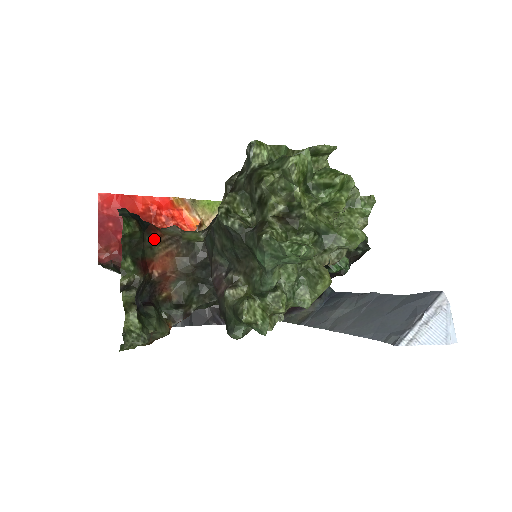
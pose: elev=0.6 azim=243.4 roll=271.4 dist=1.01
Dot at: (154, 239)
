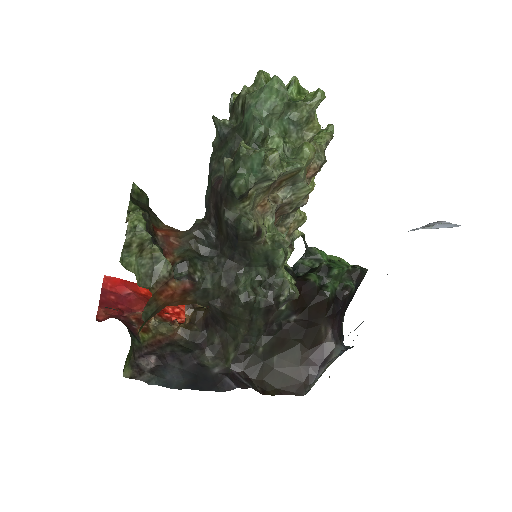
Dot at: (158, 218)
